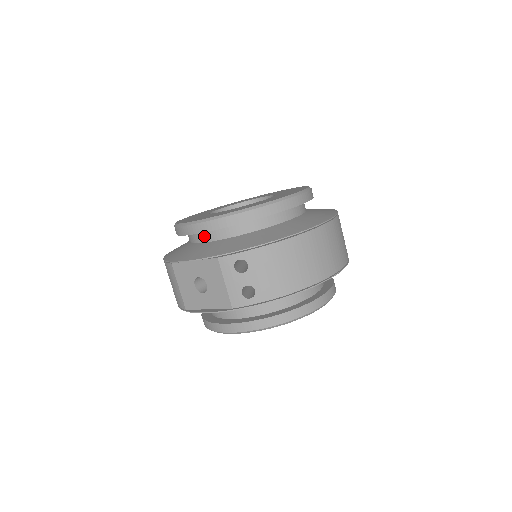
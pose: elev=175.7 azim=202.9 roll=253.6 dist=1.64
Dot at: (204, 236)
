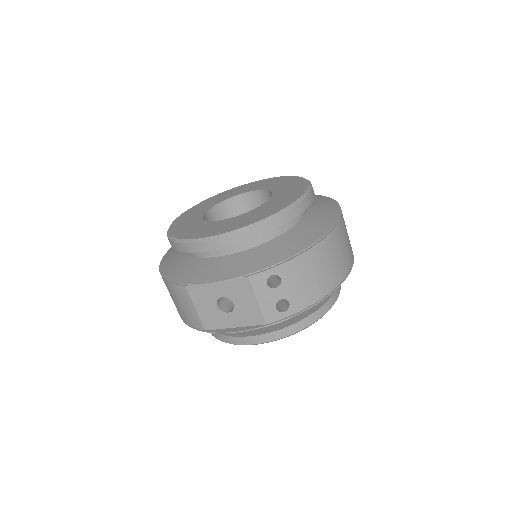
Dot at: (216, 250)
